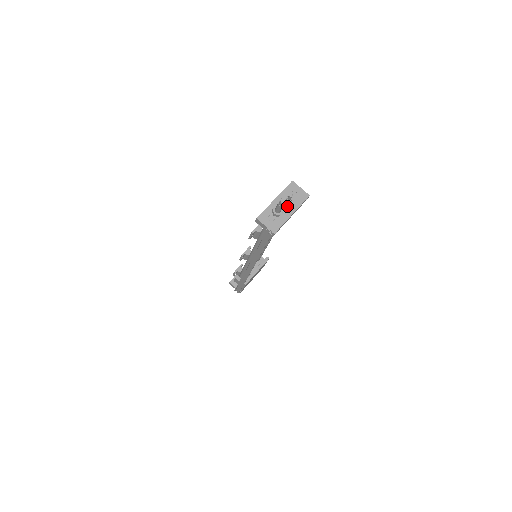
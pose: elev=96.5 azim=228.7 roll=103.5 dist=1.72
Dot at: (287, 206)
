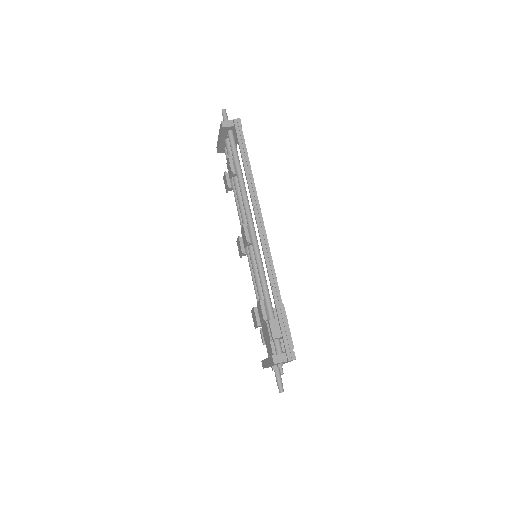
Dot at: occluded
